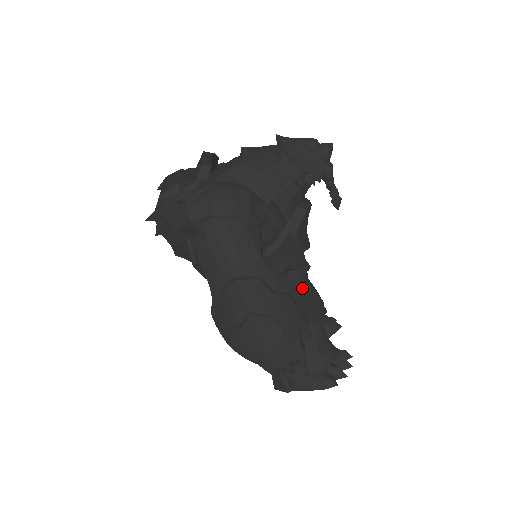
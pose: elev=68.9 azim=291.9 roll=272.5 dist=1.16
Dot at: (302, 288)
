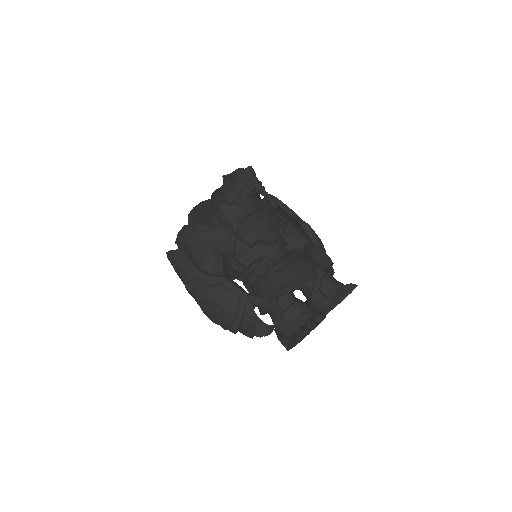
Dot at: (275, 273)
